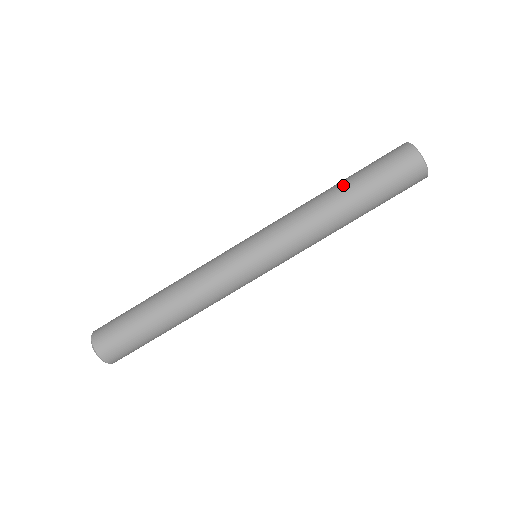
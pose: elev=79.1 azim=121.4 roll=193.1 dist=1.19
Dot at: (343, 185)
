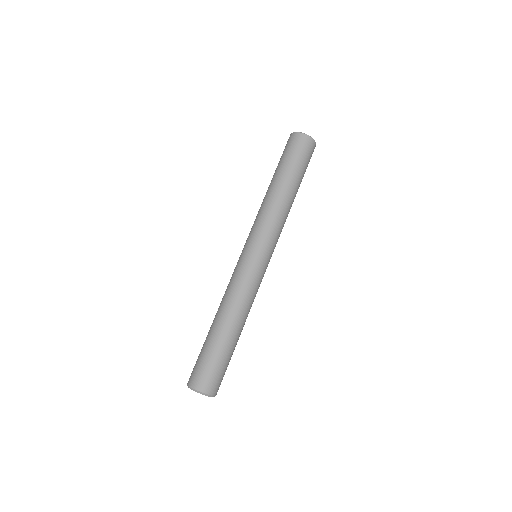
Dot at: occluded
